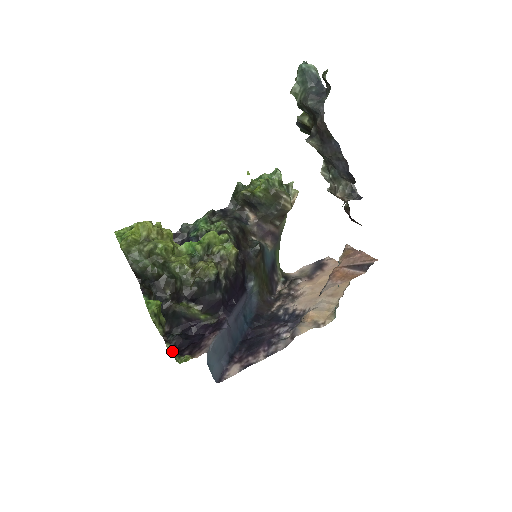
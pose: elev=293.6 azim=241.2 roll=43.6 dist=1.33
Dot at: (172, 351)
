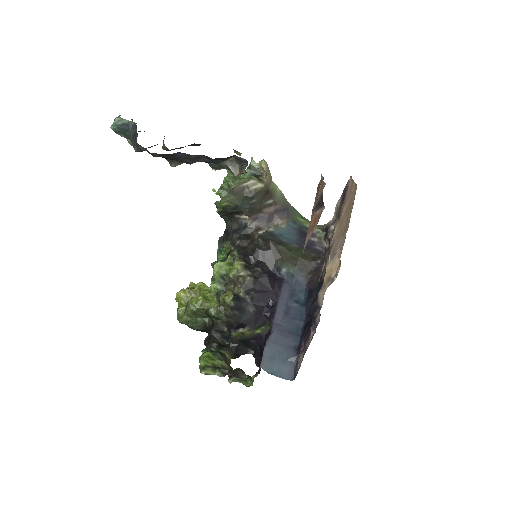
Dot at: (247, 377)
